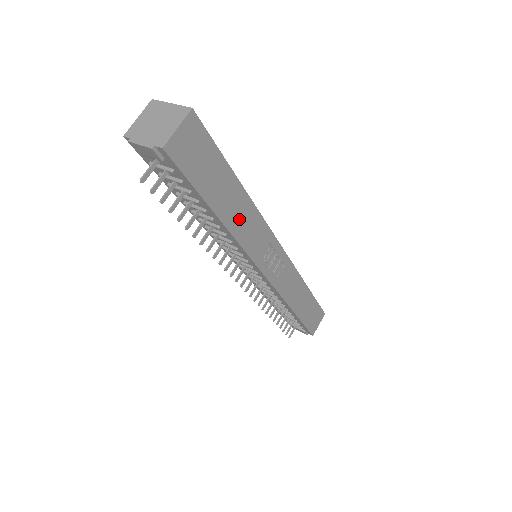
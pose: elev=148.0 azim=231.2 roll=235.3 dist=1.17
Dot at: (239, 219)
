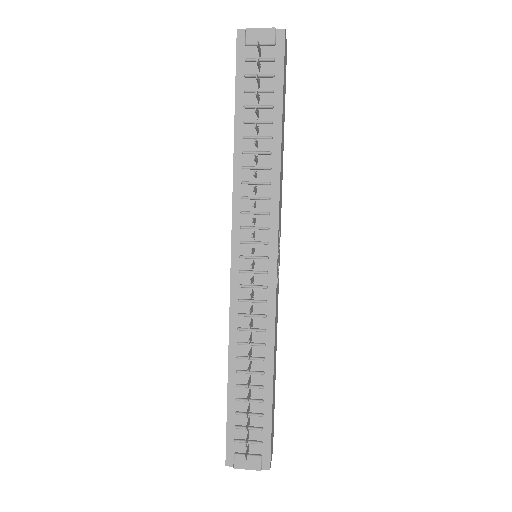
Dot at: (281, 163)
